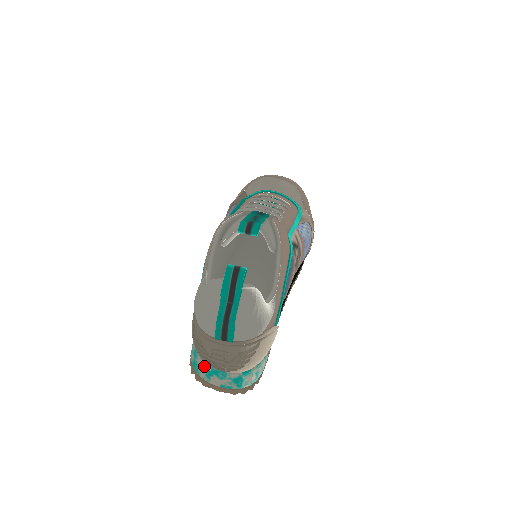
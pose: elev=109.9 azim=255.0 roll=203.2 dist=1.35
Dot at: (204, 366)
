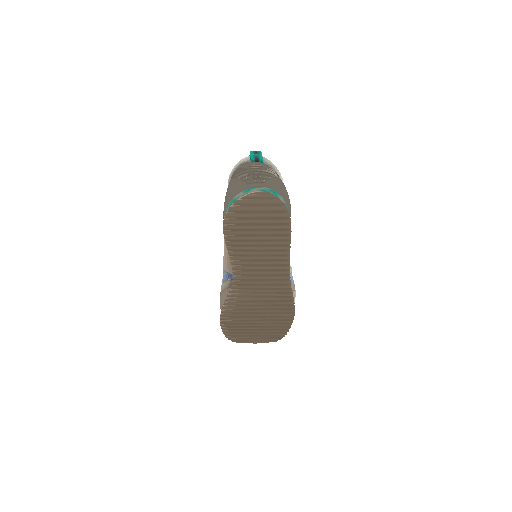
Dot at: (242, 192)
